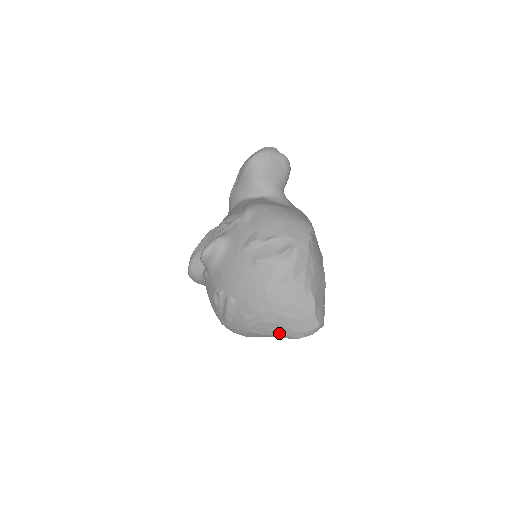
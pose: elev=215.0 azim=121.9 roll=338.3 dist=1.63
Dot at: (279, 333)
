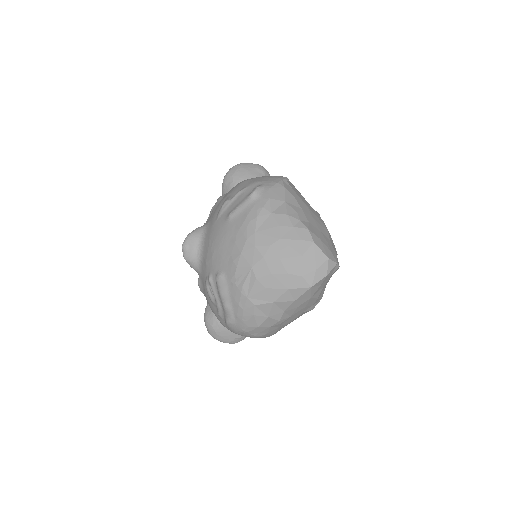
Dot at: (284, 288)
